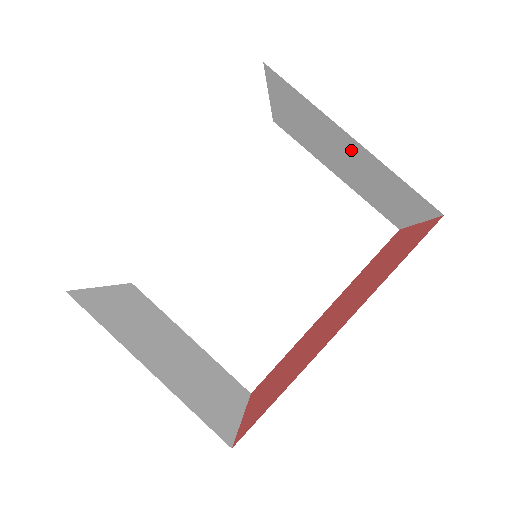
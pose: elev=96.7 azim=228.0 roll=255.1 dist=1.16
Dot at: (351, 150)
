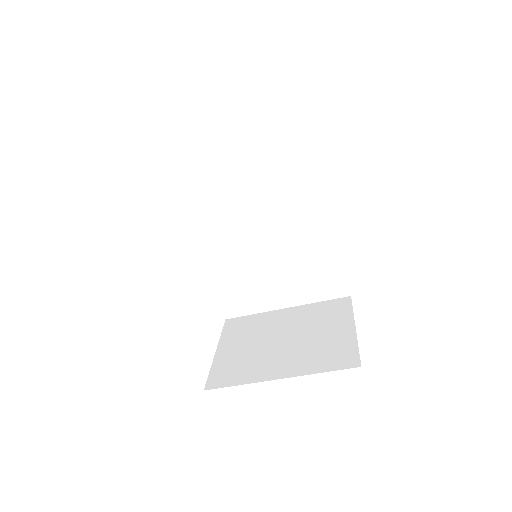
Dot at: occluded
